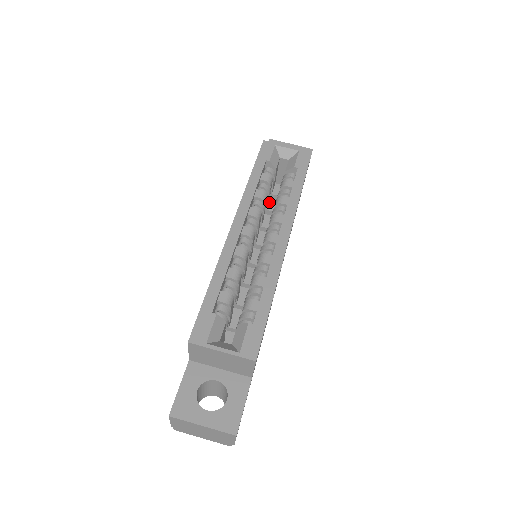
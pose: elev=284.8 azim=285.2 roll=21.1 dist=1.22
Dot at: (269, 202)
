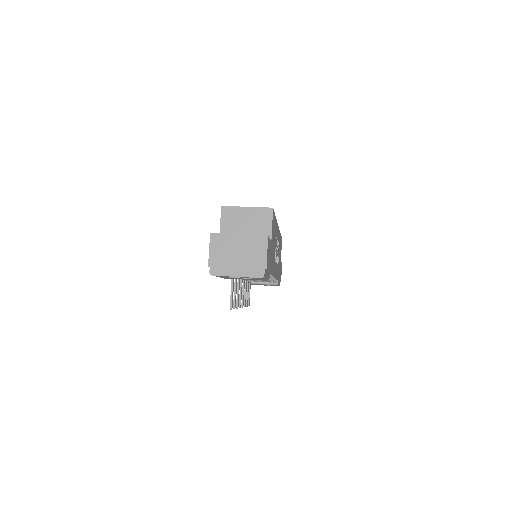
Dot at: occluded
